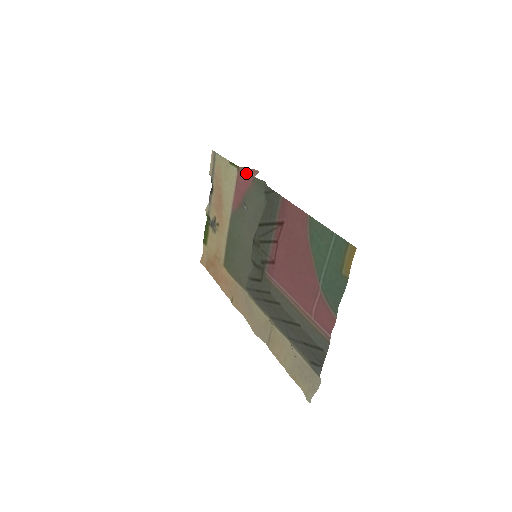
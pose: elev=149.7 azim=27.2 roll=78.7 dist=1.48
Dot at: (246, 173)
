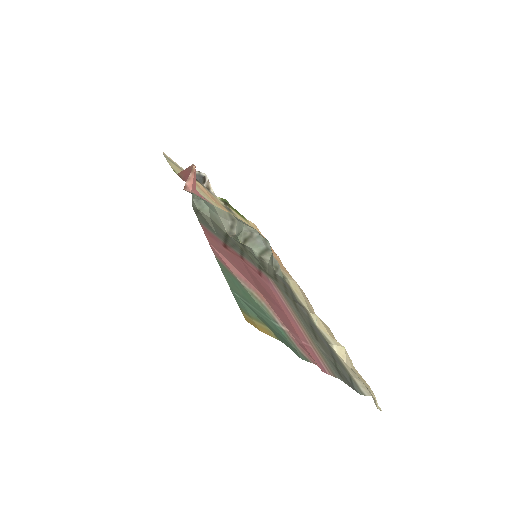
Dot at: (188, 174)
